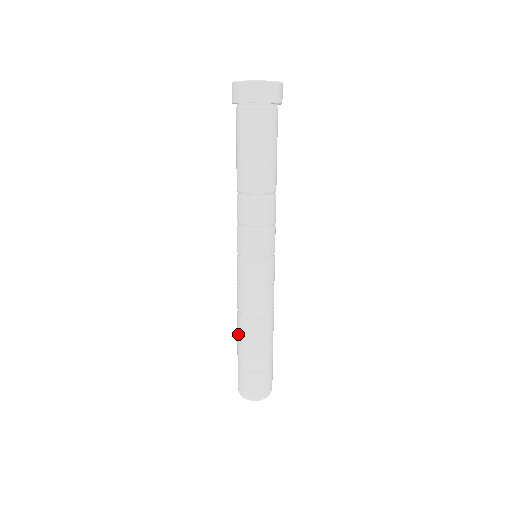
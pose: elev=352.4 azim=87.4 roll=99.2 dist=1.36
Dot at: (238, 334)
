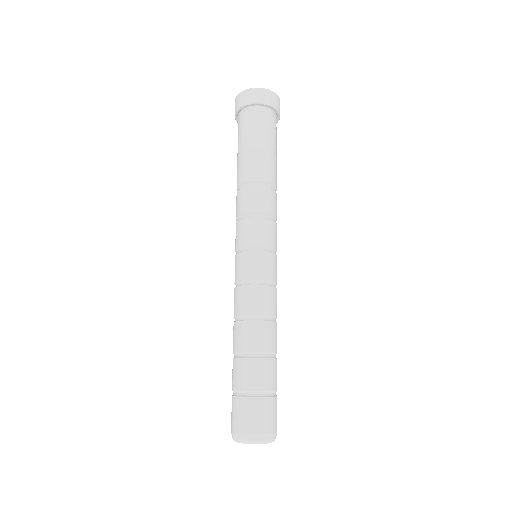
Dot at: (233, 348)
